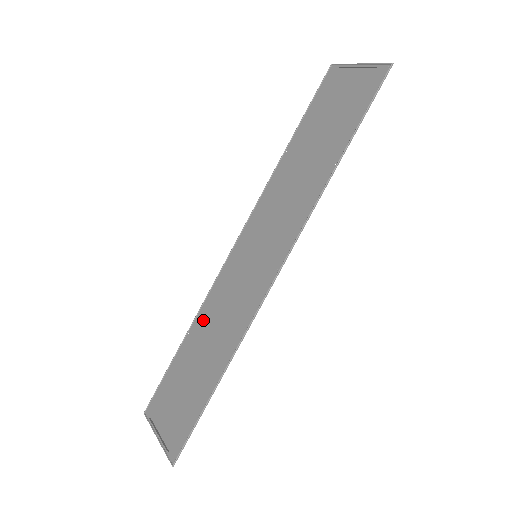
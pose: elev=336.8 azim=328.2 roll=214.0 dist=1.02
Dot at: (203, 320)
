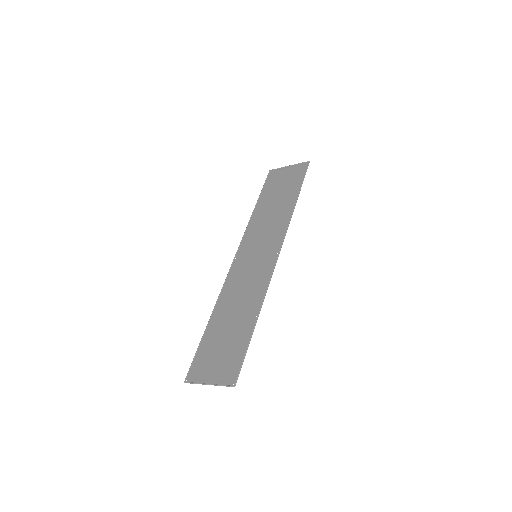
Dot at: (224, 303)
